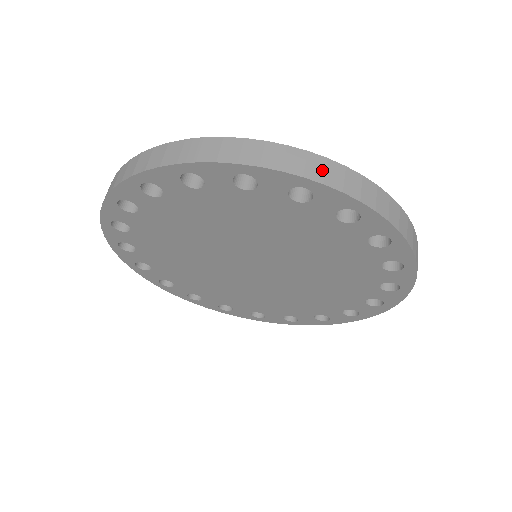
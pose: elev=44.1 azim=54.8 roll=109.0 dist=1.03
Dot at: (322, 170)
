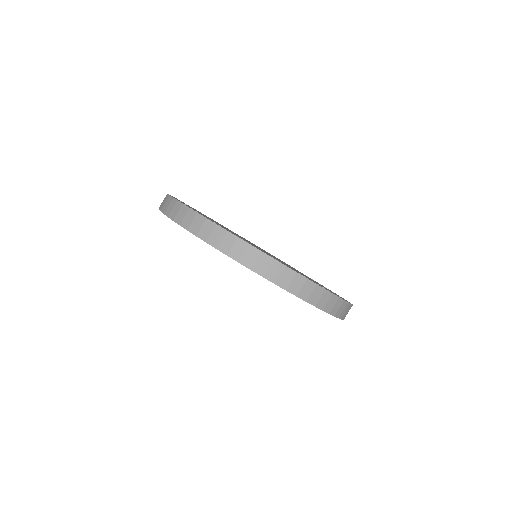
Dot at: (333, 305)
